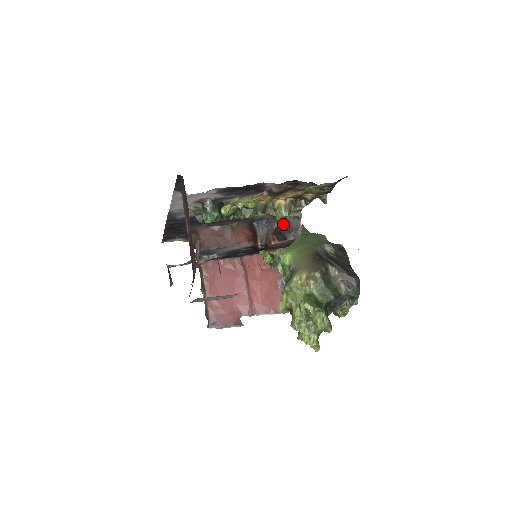
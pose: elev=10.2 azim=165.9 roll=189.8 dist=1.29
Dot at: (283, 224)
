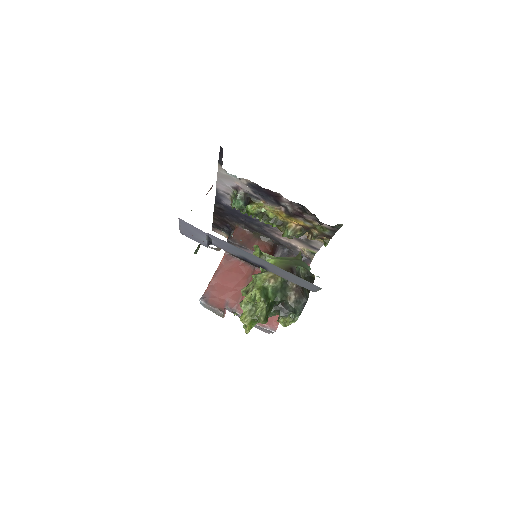
Dot at: occluded
